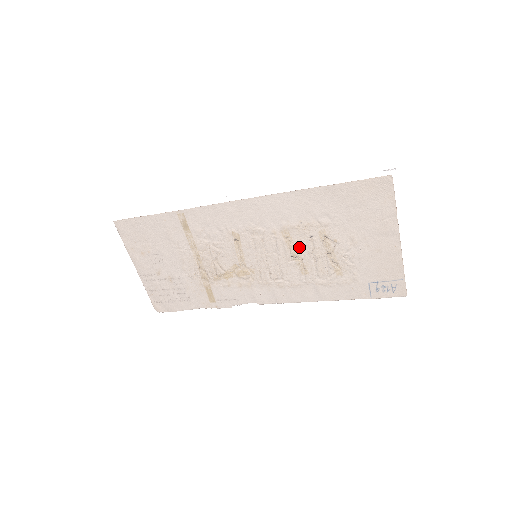
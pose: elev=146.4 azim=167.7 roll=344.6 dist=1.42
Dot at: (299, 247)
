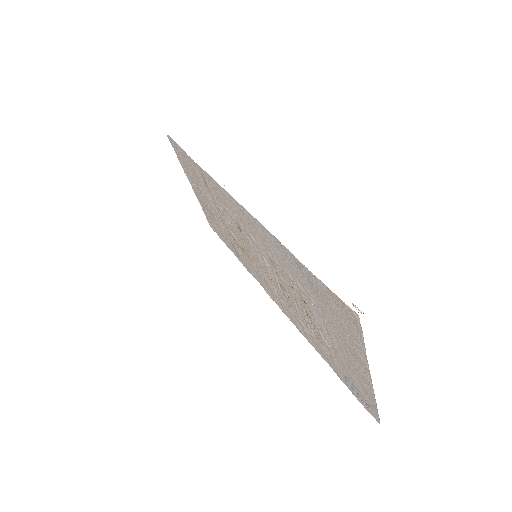
Dot at: (284, 284)
